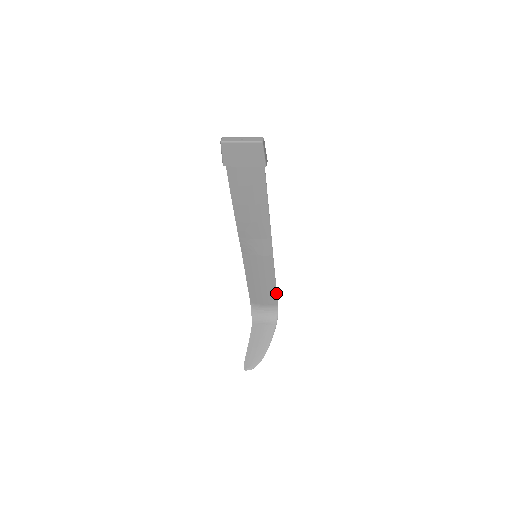
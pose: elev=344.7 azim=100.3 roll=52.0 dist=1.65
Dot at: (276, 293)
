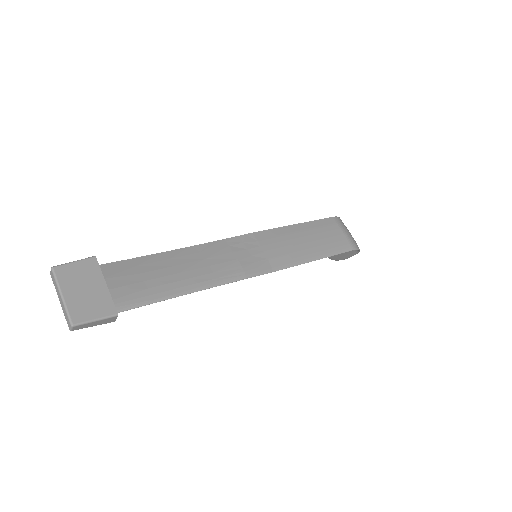
Dot at: (334, 254)
